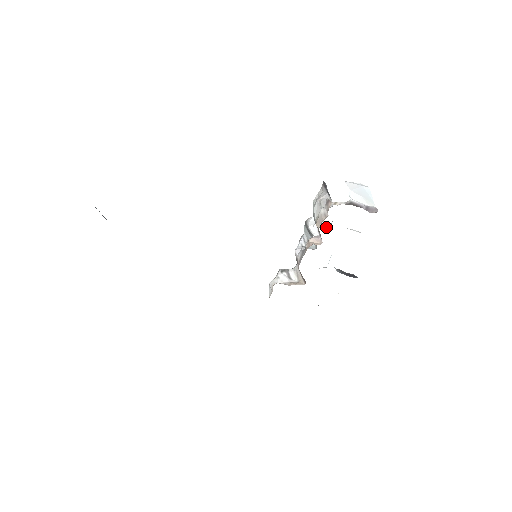
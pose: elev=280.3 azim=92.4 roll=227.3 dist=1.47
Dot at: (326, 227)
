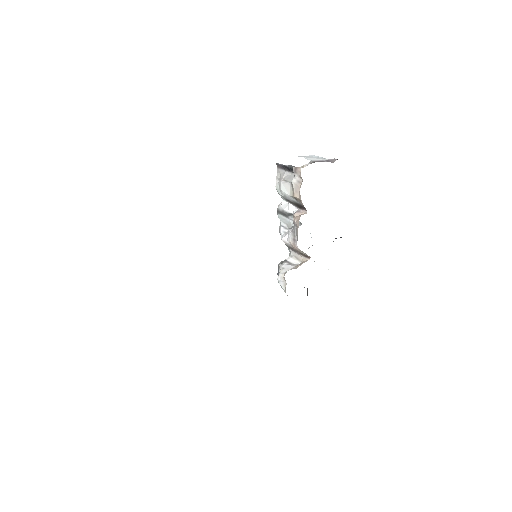
Dot at: occluded
